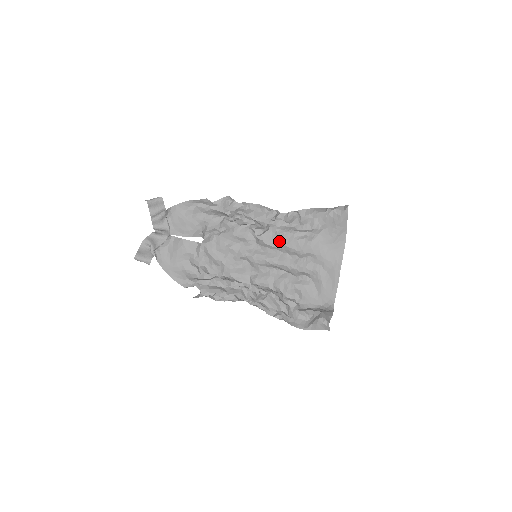
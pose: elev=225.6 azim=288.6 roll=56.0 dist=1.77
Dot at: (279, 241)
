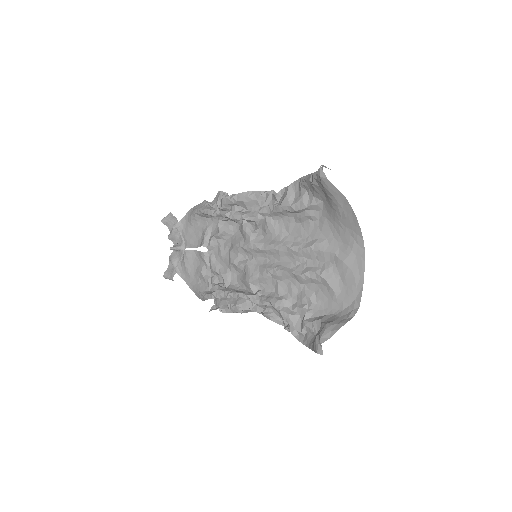
Dot at: (279, 231)
